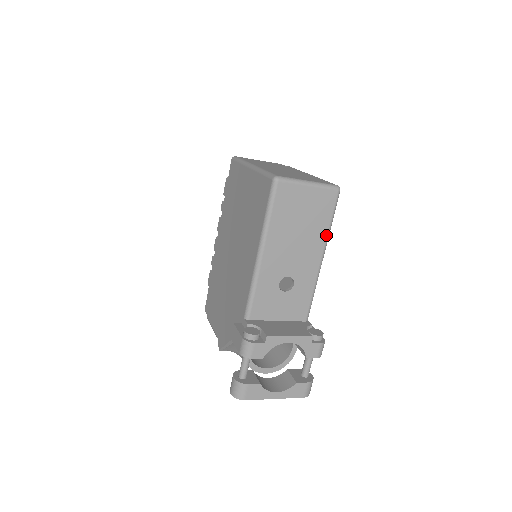
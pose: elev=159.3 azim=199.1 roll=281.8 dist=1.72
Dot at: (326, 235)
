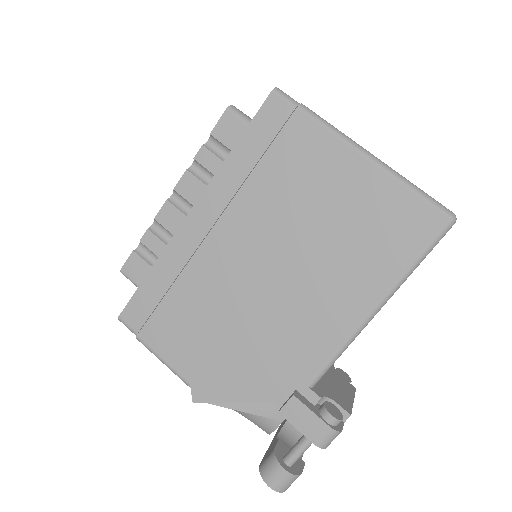
Dot at: occluded
